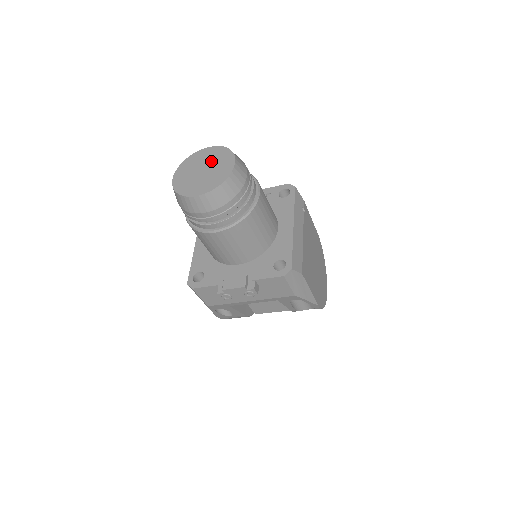
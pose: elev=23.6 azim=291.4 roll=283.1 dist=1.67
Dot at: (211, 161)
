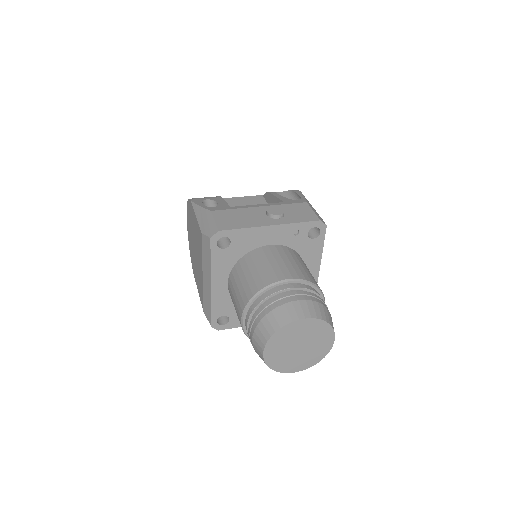
Dot at: (309, 337)
